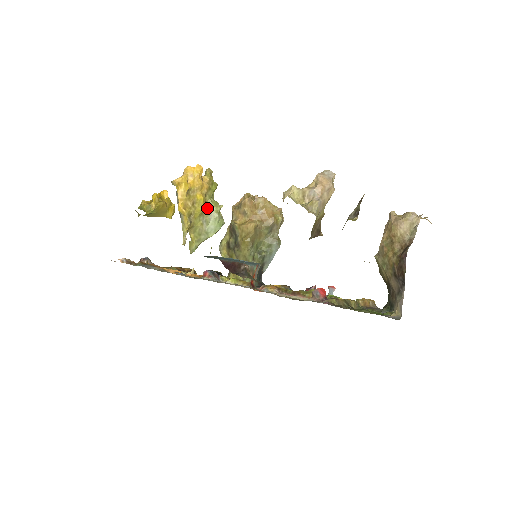
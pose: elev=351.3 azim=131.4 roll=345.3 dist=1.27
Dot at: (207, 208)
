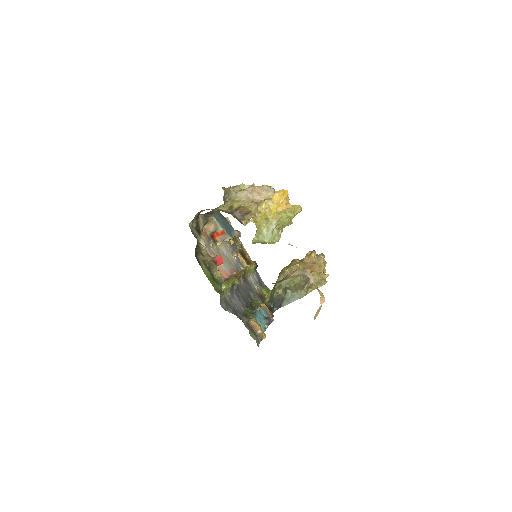
Dot at: (273, 219)
